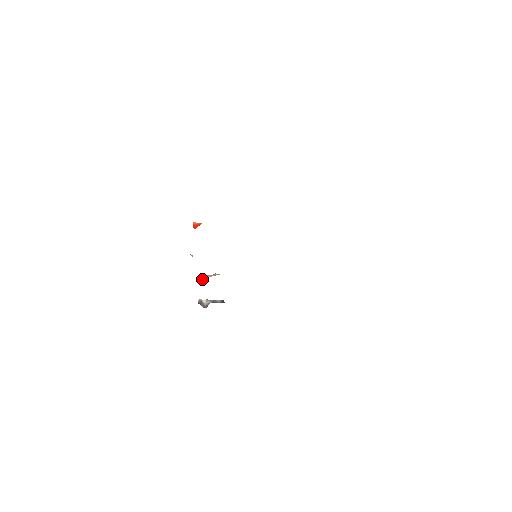
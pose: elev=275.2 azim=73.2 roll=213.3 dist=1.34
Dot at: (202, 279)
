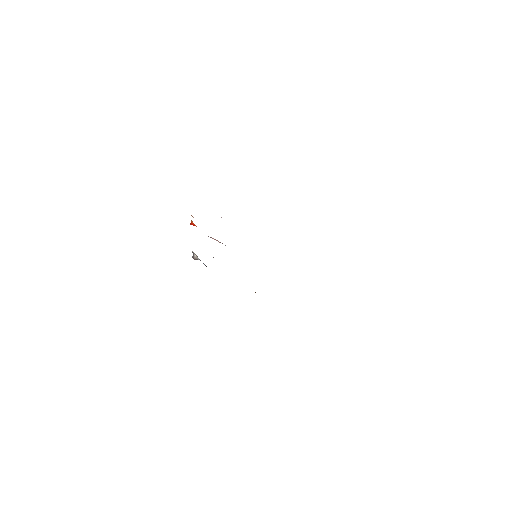
Dot at: (212, 238)
